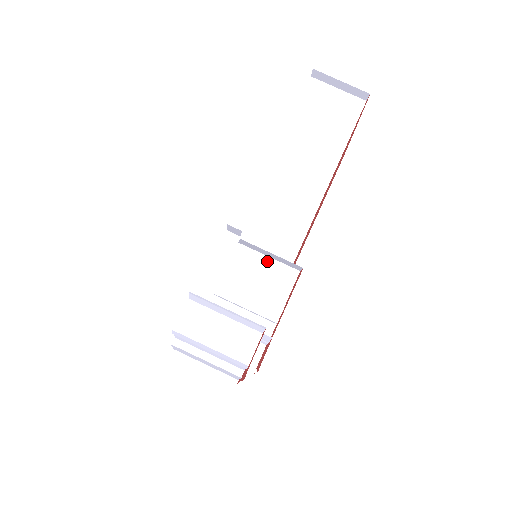
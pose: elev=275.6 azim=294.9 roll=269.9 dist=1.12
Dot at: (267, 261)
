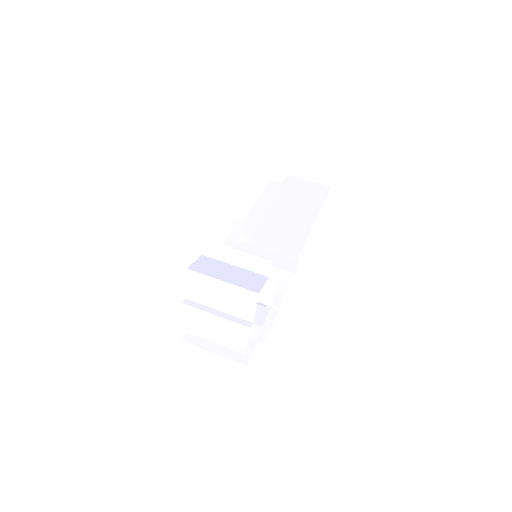
Dot at: occluded
